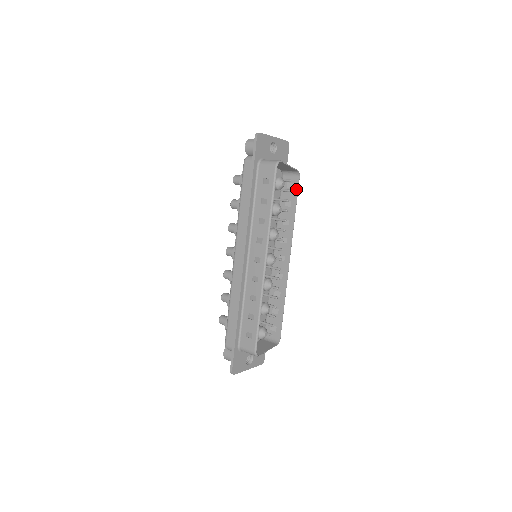
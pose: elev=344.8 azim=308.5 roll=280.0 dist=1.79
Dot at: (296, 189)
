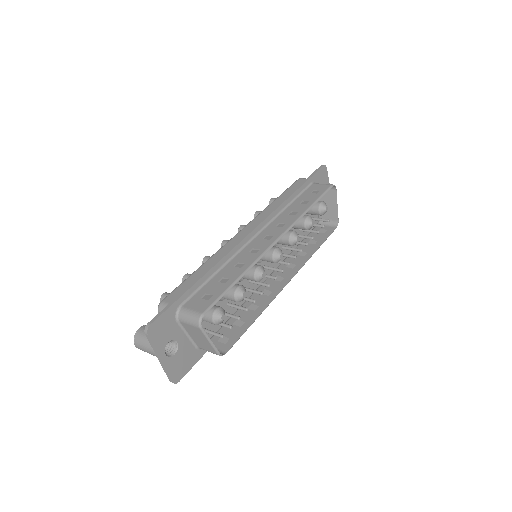
Dot at: (328, 234)
